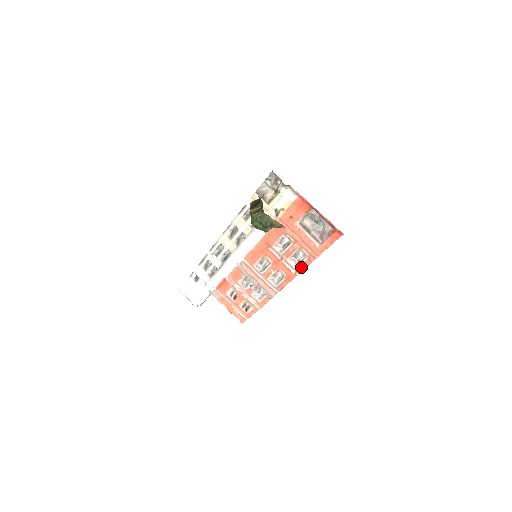
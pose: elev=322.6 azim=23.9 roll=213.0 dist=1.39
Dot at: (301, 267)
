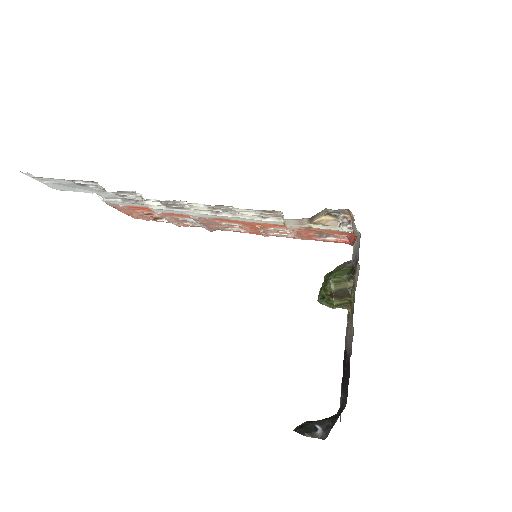
Dot at: (277, 236)
